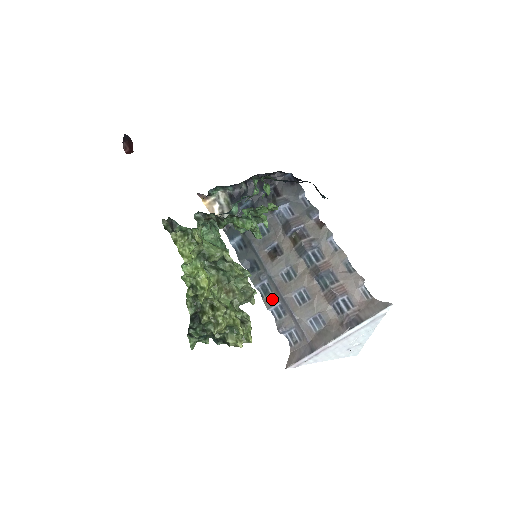
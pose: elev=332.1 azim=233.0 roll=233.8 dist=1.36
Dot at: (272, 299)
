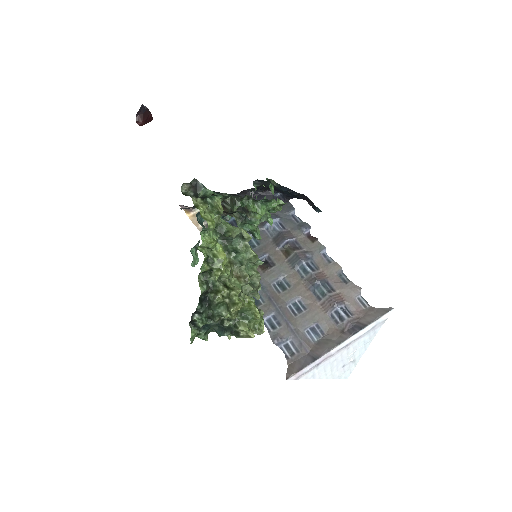
Dot at: (265, 309)
